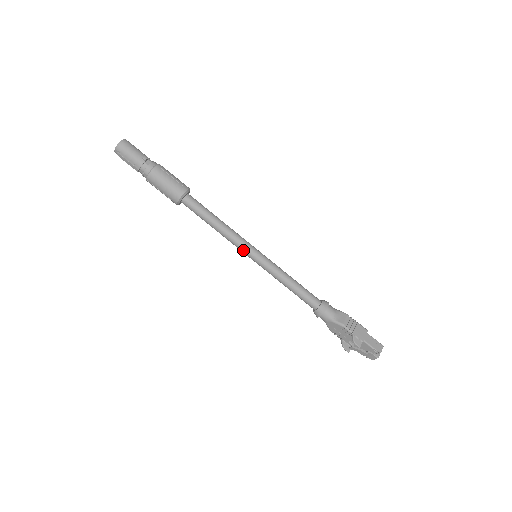
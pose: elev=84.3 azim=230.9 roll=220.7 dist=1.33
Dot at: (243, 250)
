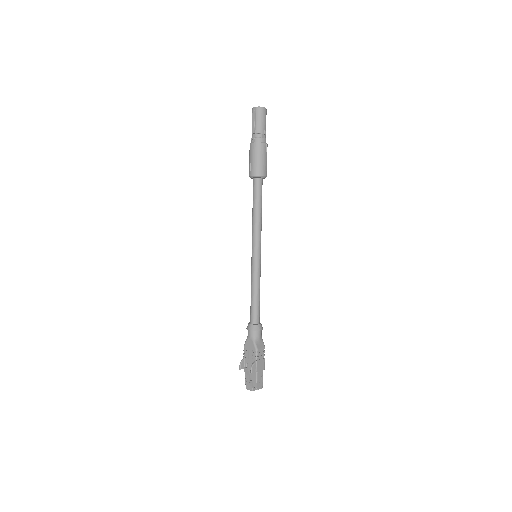
Dot at: (254, 244)
